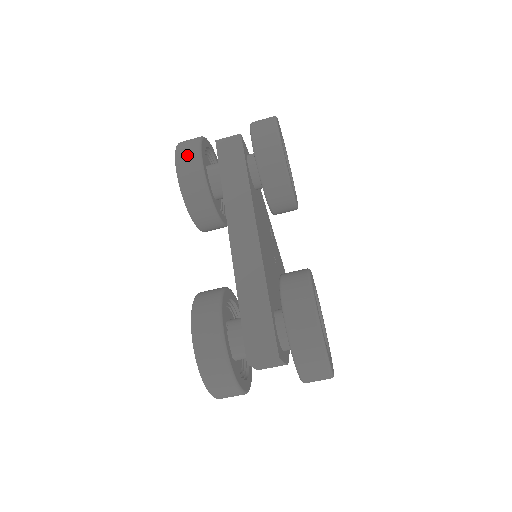
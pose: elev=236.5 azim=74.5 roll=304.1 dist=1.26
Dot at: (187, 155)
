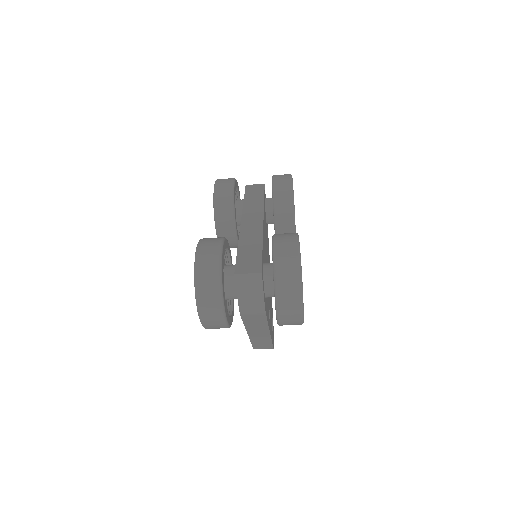
Dot at: (225, 180)
